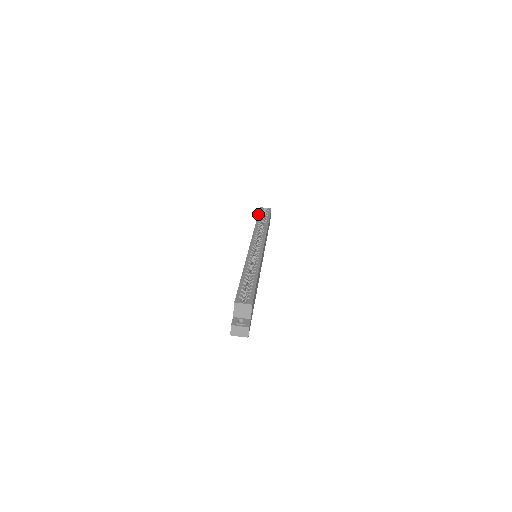
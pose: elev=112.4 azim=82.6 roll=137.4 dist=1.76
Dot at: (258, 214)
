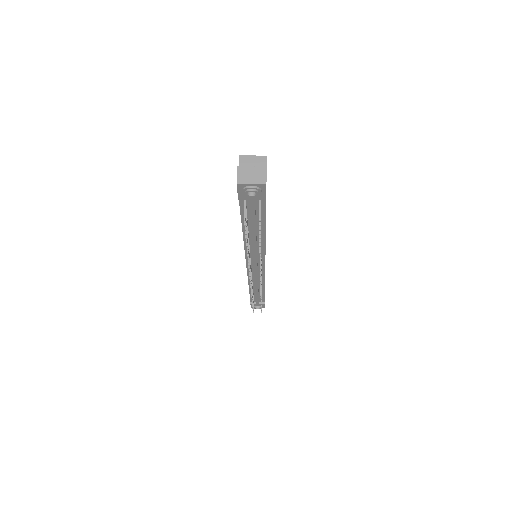
Dot at: occluded
